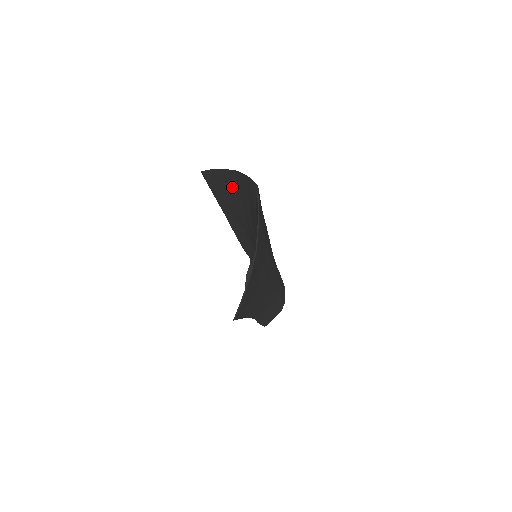
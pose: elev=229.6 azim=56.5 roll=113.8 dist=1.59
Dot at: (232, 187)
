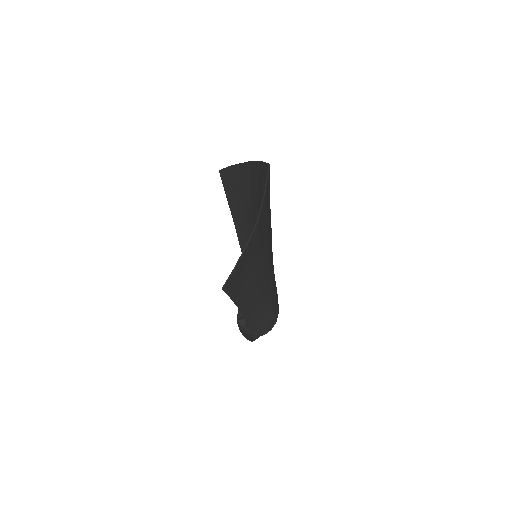
Dot at: (245, 182)
